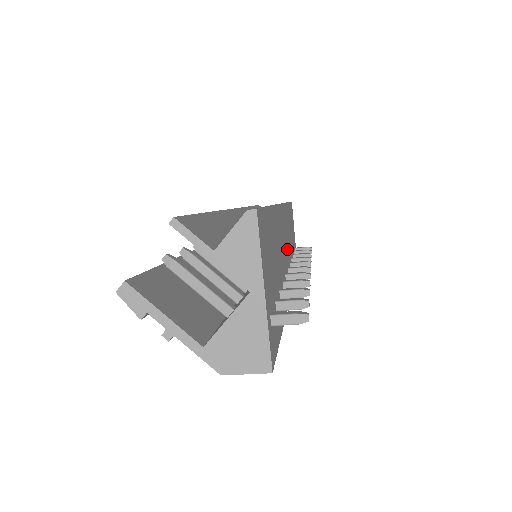
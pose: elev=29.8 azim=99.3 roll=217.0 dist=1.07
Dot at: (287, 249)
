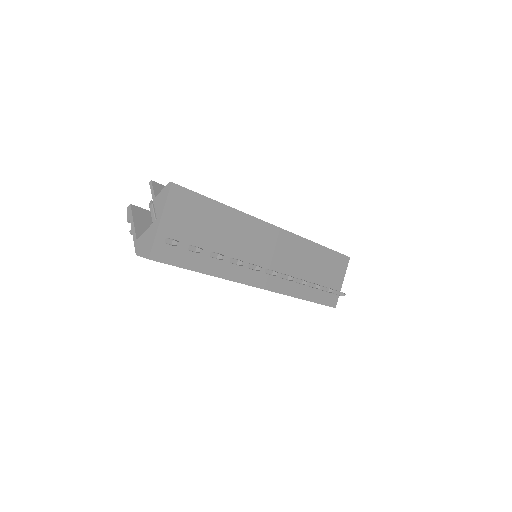
Dot at: (279, 261)
